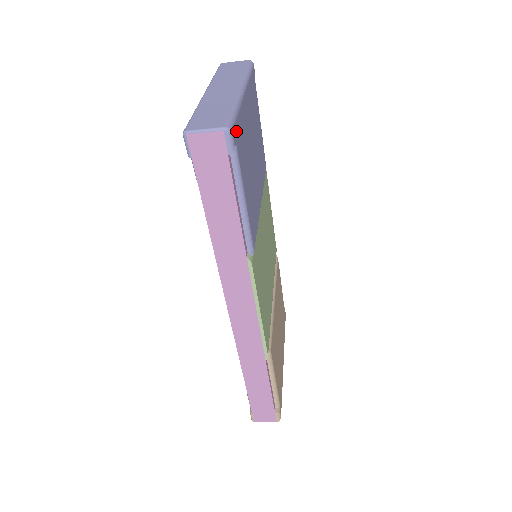
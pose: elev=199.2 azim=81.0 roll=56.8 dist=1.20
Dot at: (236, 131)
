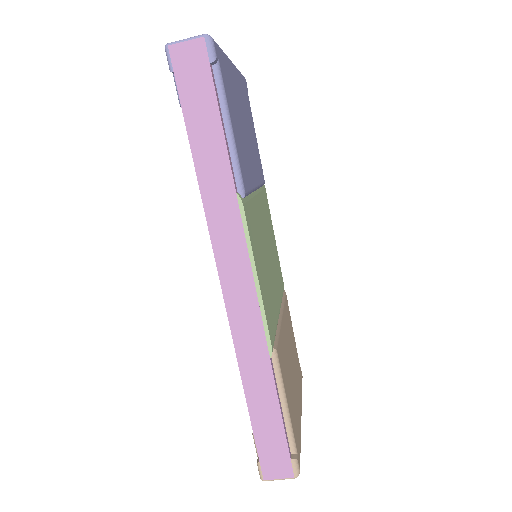
Dot at: (219, 54)
